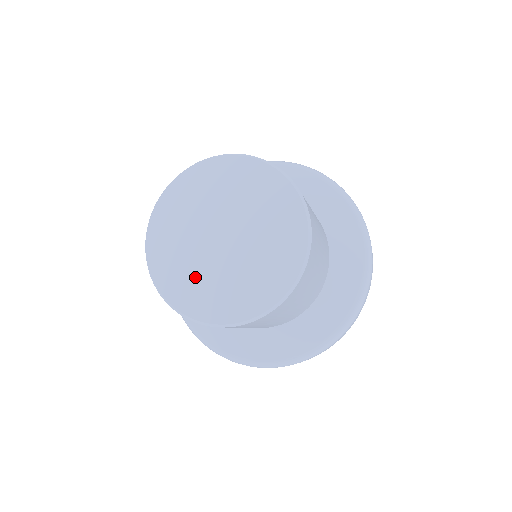
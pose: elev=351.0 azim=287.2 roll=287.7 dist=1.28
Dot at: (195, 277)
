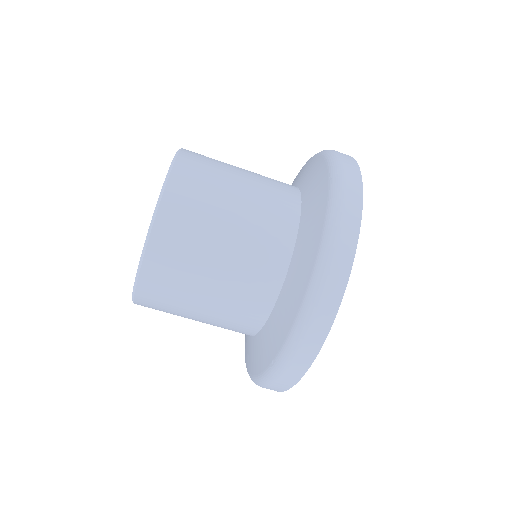
Dot at: occluded
